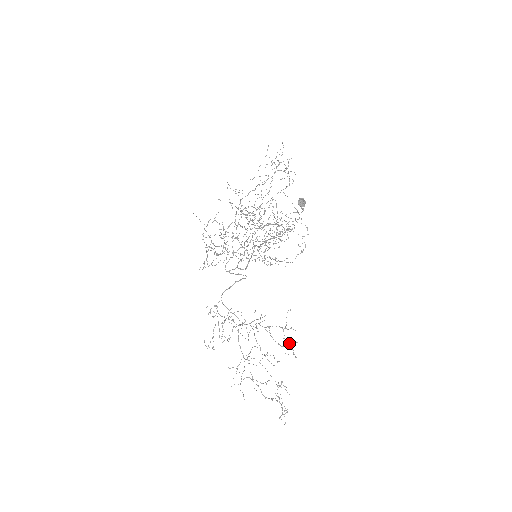
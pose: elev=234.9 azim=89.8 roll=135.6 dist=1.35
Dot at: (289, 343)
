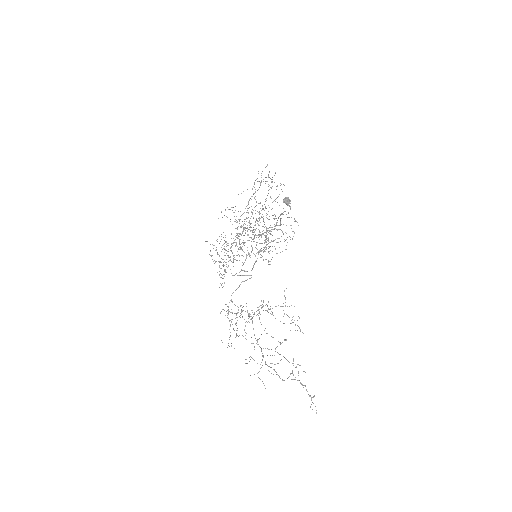
Dot at: (289, 317)
